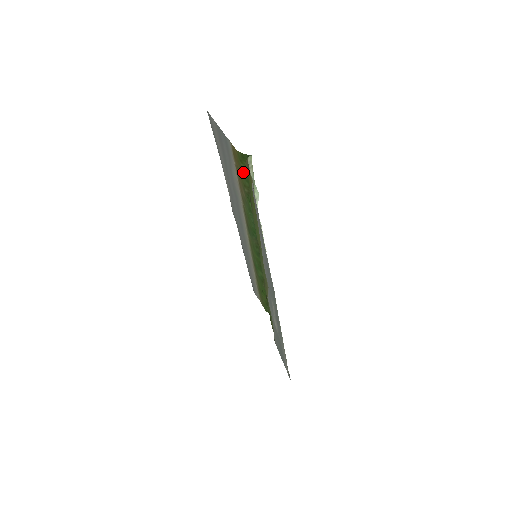
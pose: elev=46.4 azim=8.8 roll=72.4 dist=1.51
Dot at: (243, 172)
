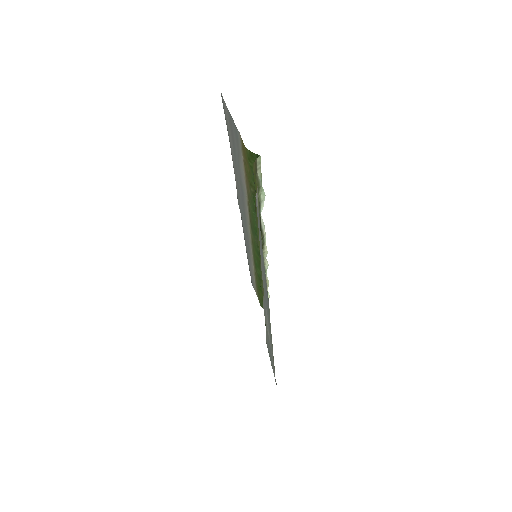
Dot at: (250, 170)
